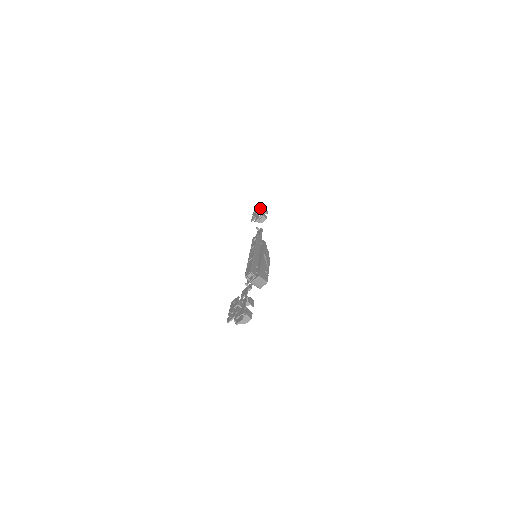
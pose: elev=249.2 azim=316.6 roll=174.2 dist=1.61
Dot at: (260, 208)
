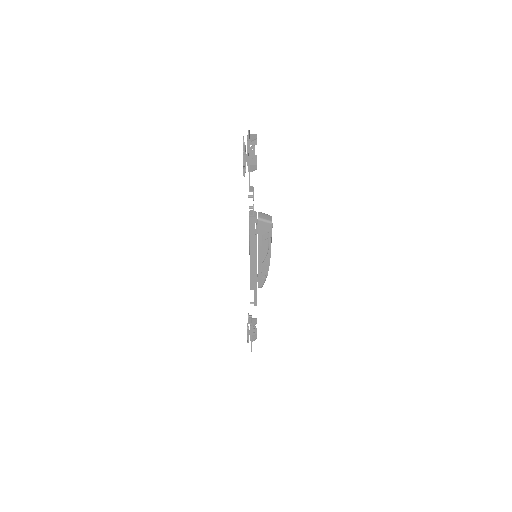
Dot at: (251, 345)
